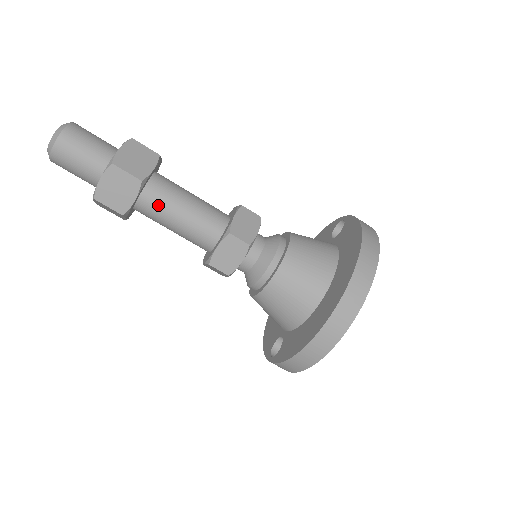
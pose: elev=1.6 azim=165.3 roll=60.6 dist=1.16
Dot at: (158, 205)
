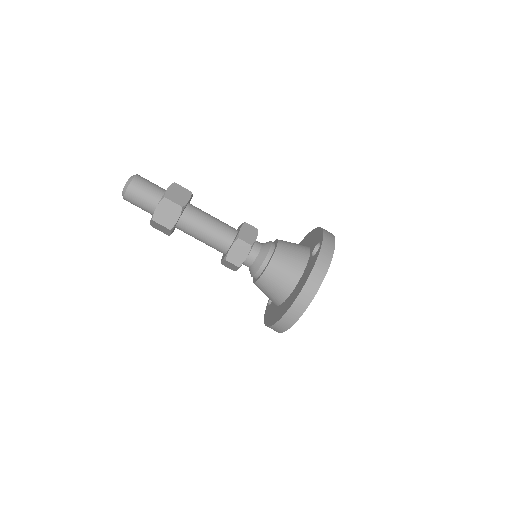
Dot at: (187, 233)
